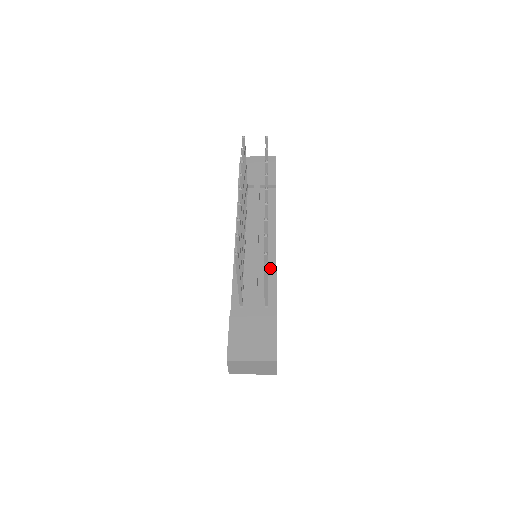
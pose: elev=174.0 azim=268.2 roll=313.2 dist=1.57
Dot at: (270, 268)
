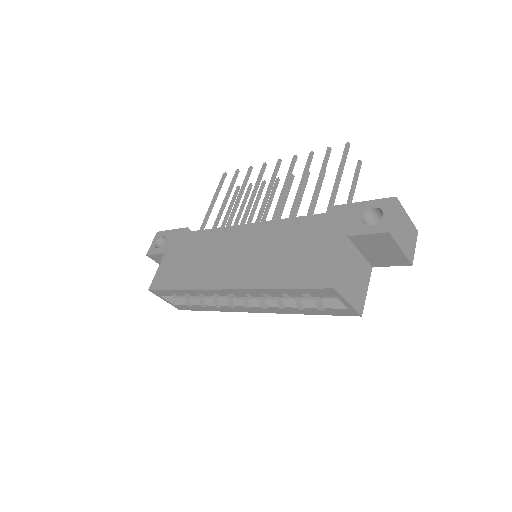
Dot at: occluded
